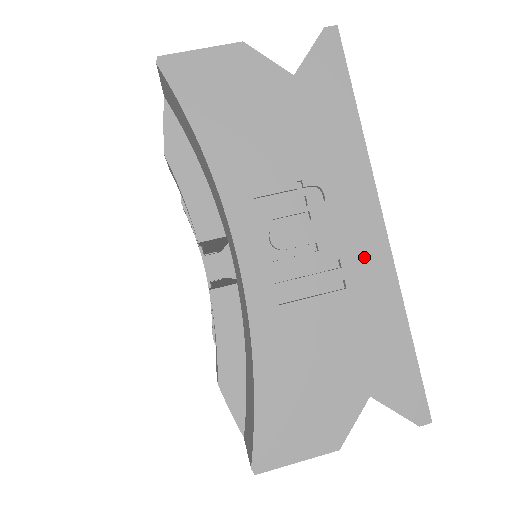
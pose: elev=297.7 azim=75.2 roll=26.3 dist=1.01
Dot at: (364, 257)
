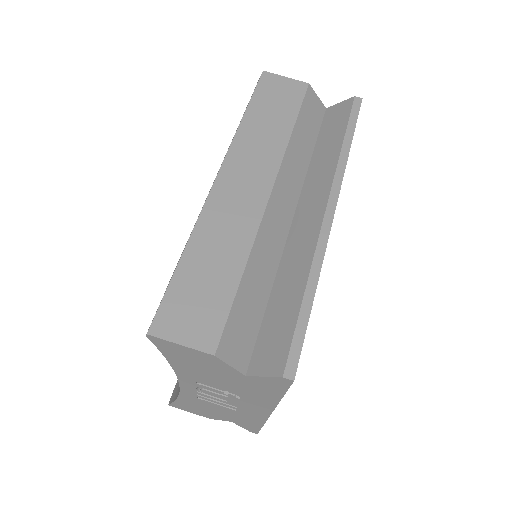
Dot at: (252, 412)
